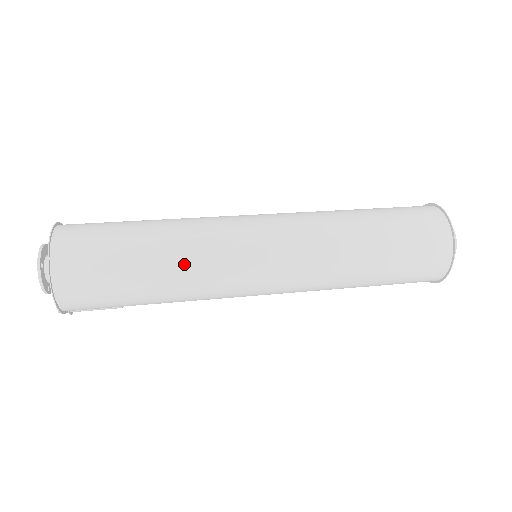
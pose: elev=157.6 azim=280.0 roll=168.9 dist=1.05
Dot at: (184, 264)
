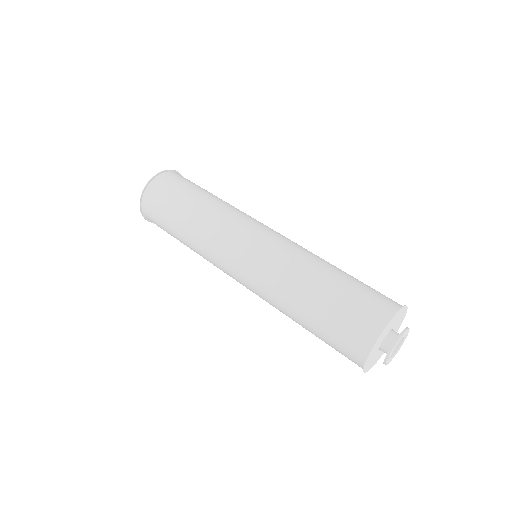
Dot at: (196, 251)
